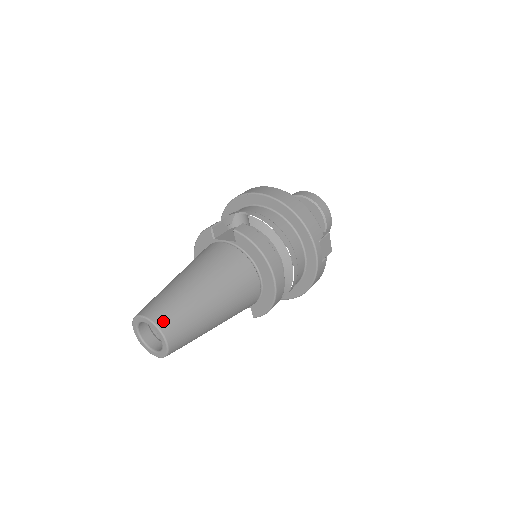
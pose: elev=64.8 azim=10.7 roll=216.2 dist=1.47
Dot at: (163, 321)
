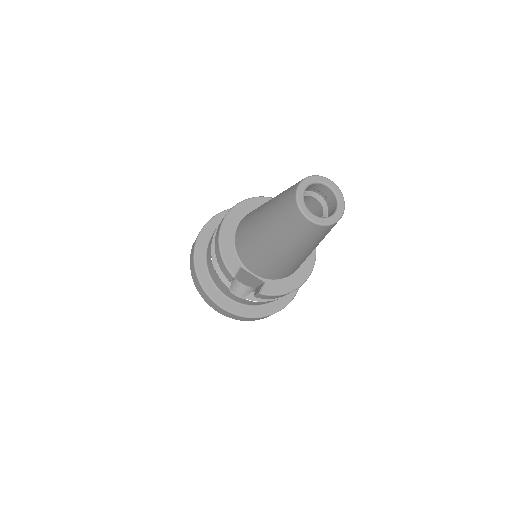
Dot at: occluded
